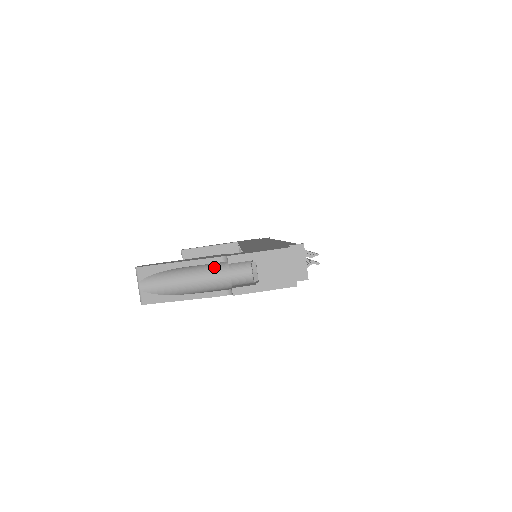
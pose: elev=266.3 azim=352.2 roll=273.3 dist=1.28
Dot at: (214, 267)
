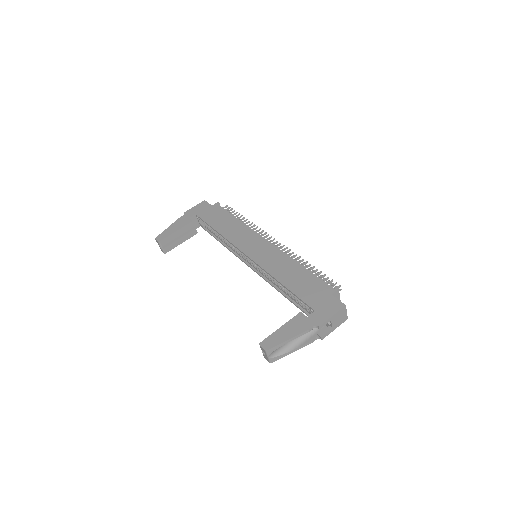
Dot at: occluded
